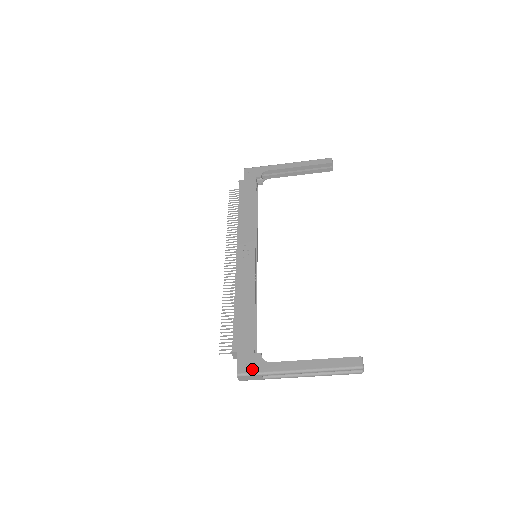
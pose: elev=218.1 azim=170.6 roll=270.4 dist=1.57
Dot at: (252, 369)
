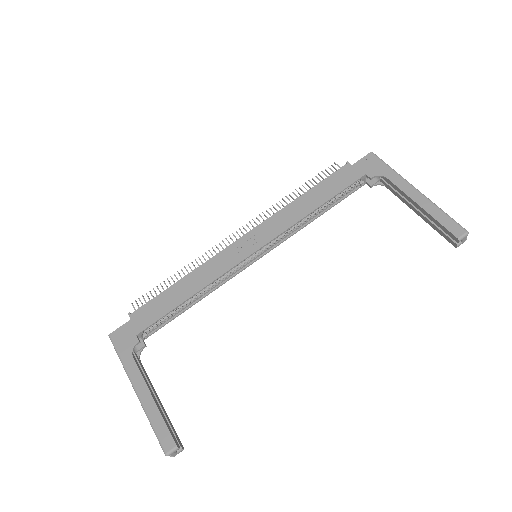
Dot at: (119, 345)
